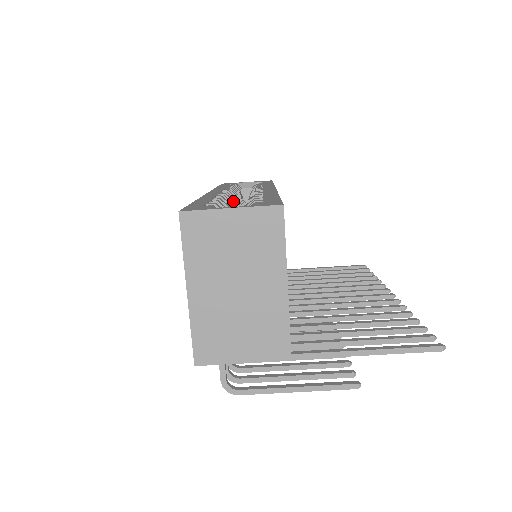
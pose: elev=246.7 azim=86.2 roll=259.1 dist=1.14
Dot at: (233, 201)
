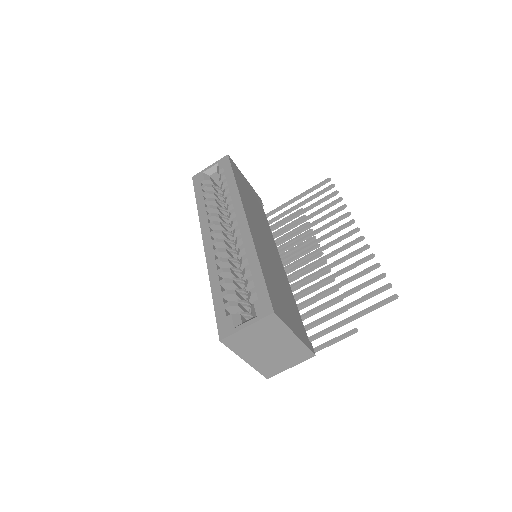
Dot at: (226, 252)
